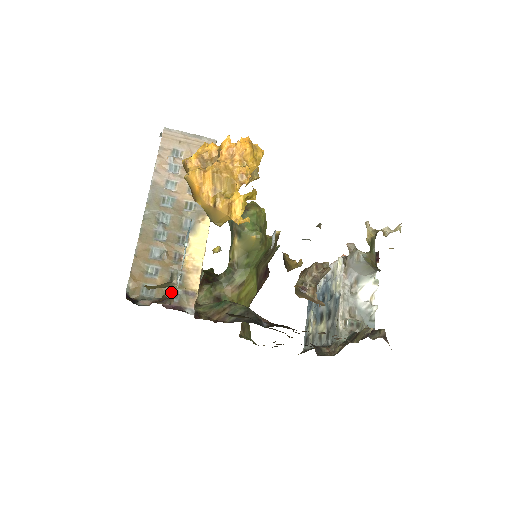
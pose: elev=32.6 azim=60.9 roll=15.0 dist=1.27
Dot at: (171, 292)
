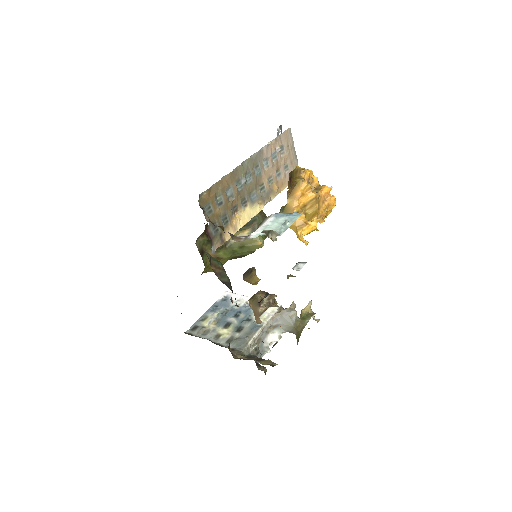
Dot at: (216, 225)
